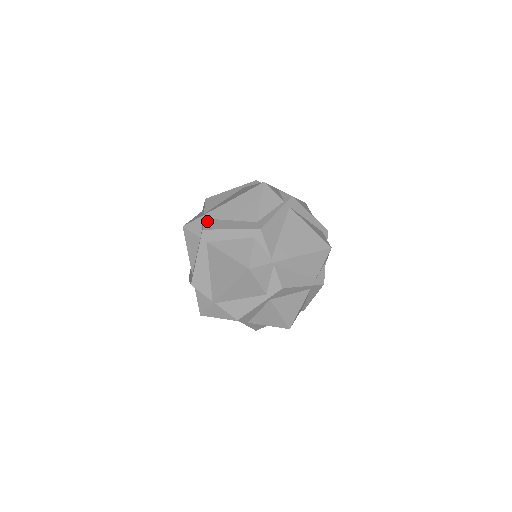
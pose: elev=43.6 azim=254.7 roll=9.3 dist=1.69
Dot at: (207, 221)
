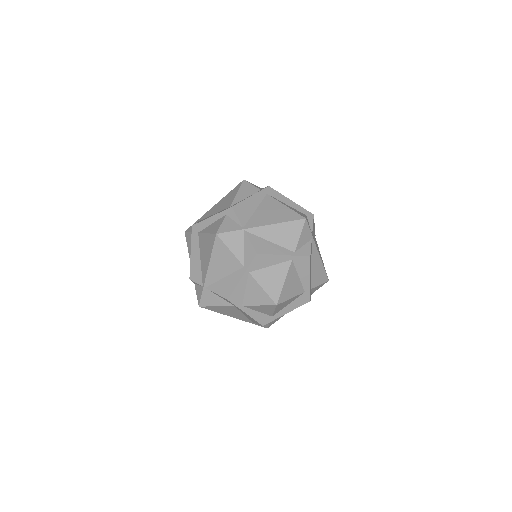
Dot at: occluded
